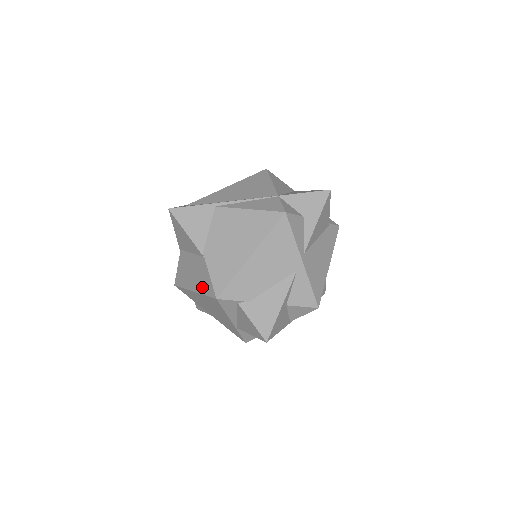
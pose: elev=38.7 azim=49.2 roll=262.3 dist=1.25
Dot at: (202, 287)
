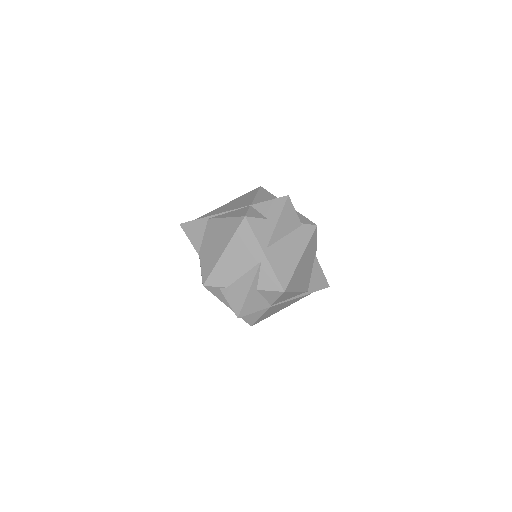
Dot at: occluded
